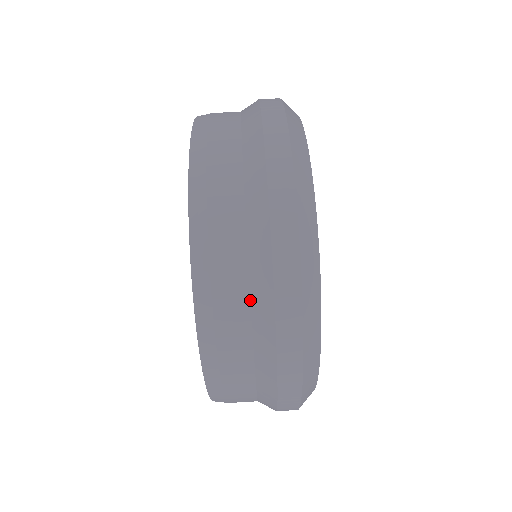
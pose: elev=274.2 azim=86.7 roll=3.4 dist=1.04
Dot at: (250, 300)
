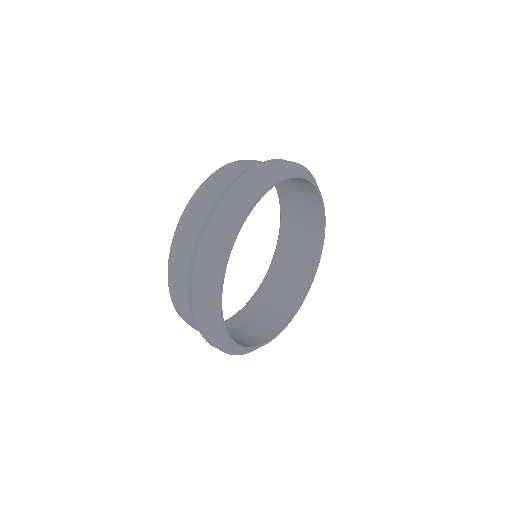
Dot at: occluded
